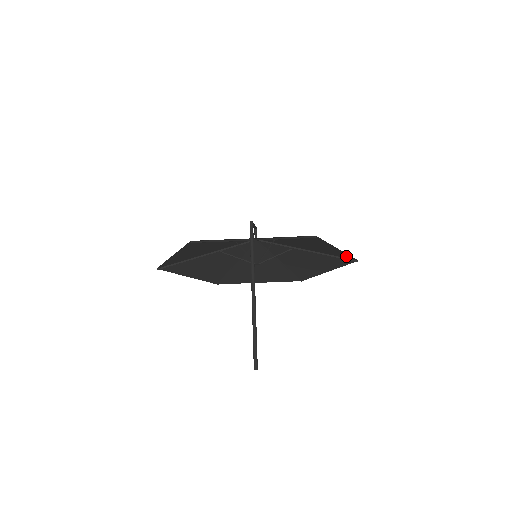
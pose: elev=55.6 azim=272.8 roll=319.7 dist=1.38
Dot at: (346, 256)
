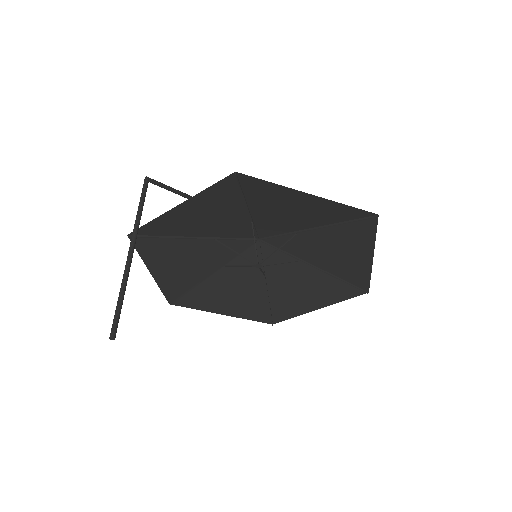
Dot at: (351, 212)
